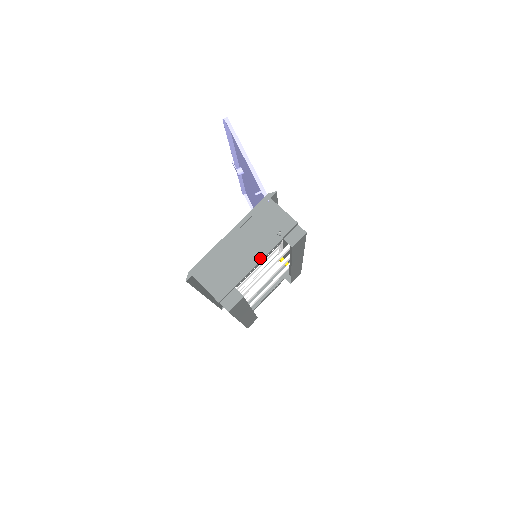
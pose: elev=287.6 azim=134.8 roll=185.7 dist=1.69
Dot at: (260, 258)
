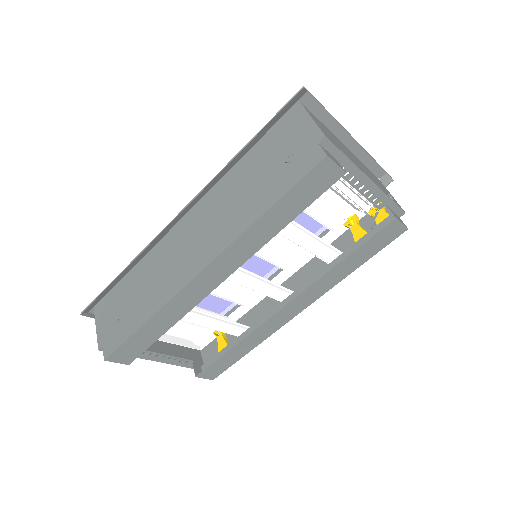
Dot at: (372, 180)
